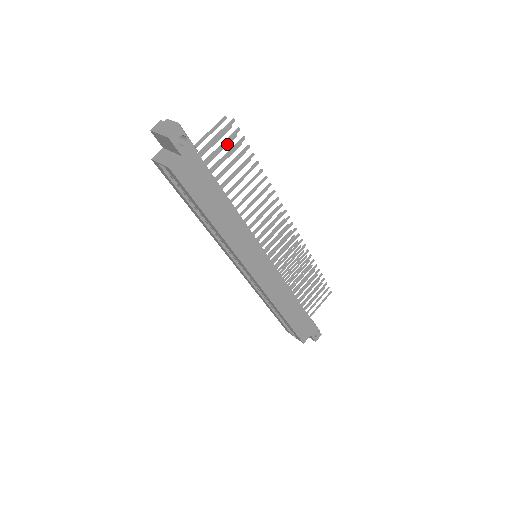
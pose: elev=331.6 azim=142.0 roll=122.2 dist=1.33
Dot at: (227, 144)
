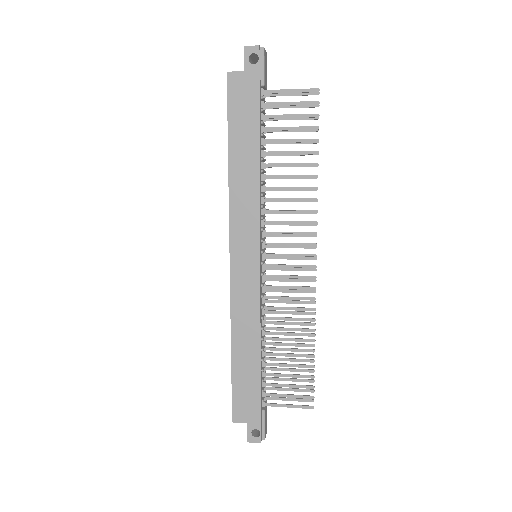
Dot at: (304, 118)
